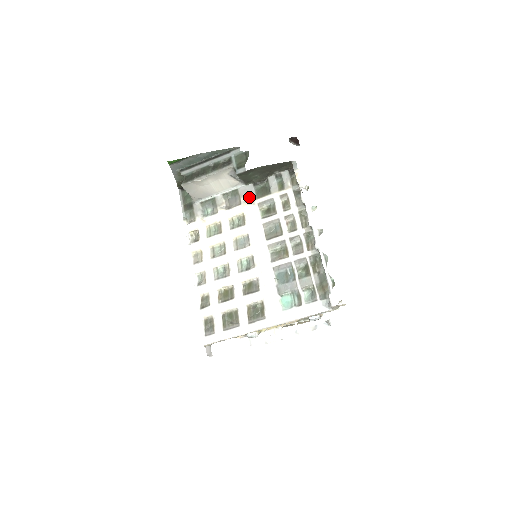
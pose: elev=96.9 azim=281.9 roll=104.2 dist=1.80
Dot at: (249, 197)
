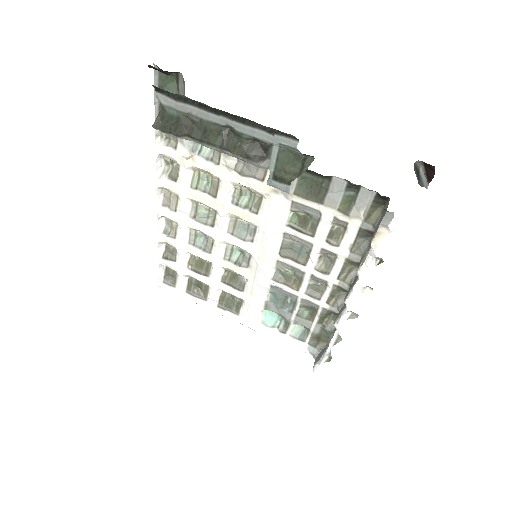
Dot at: occluded
